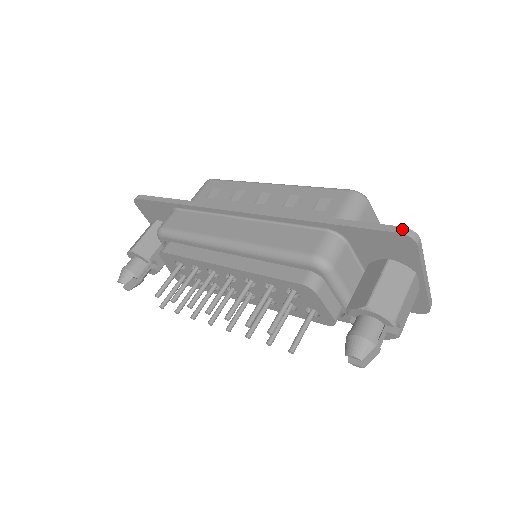
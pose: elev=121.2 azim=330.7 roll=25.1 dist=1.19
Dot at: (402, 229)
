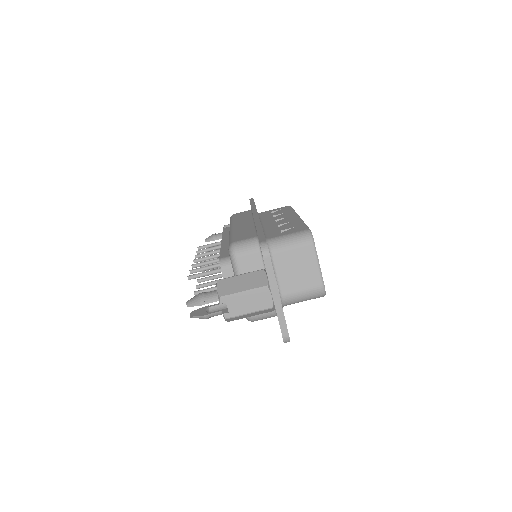
Dot at: (264, 241)
